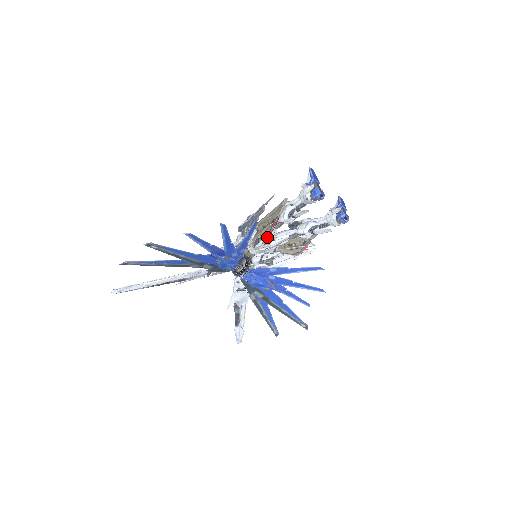
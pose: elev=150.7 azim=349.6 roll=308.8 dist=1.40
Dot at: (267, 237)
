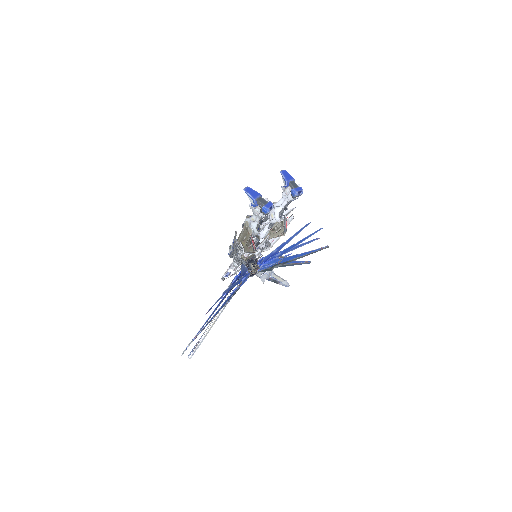
Dot at: occluded
